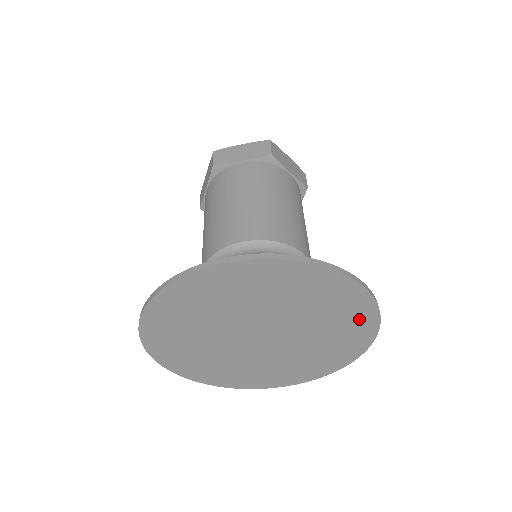
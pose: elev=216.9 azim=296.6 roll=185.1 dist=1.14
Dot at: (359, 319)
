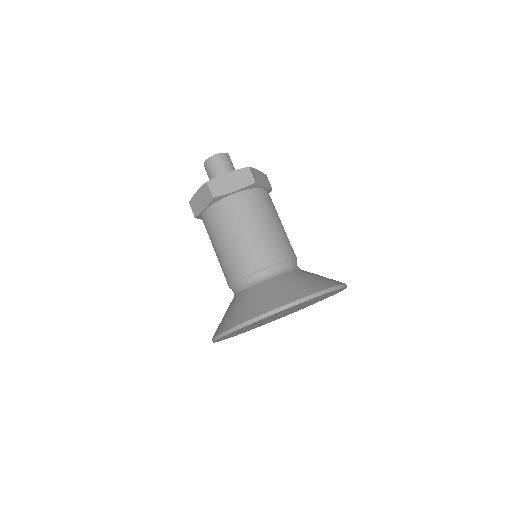
Dot at: occluded
